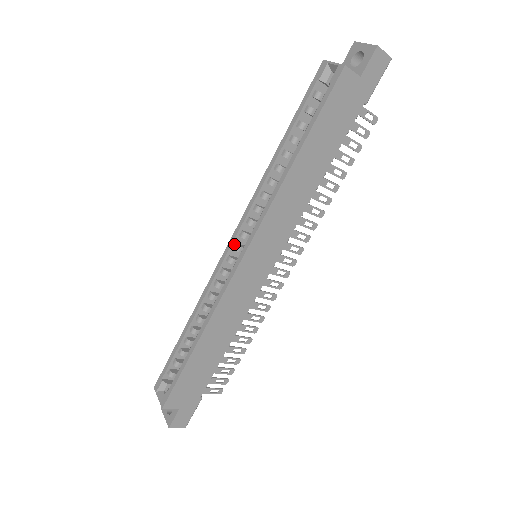
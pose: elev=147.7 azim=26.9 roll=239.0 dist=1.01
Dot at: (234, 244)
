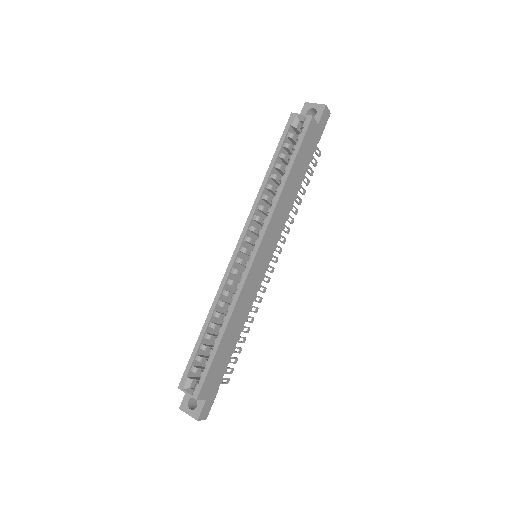
Dot at: (241, 248)
